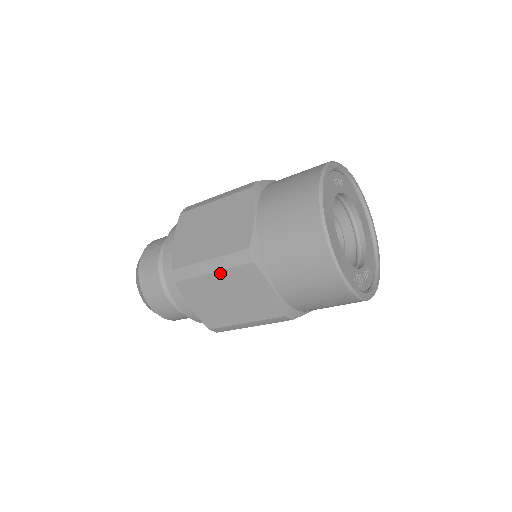
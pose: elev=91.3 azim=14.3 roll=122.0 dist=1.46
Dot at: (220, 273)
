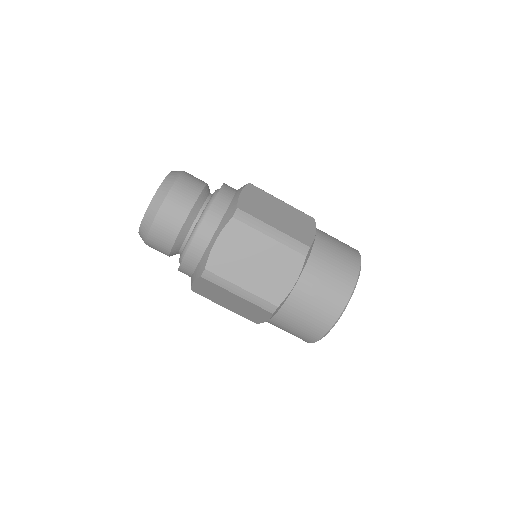
Dot at: (275, 242)
